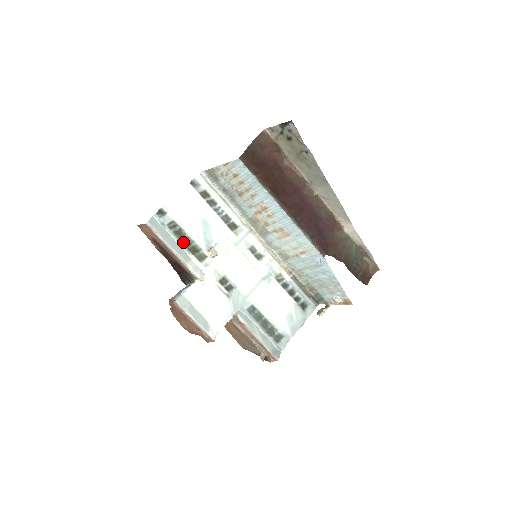
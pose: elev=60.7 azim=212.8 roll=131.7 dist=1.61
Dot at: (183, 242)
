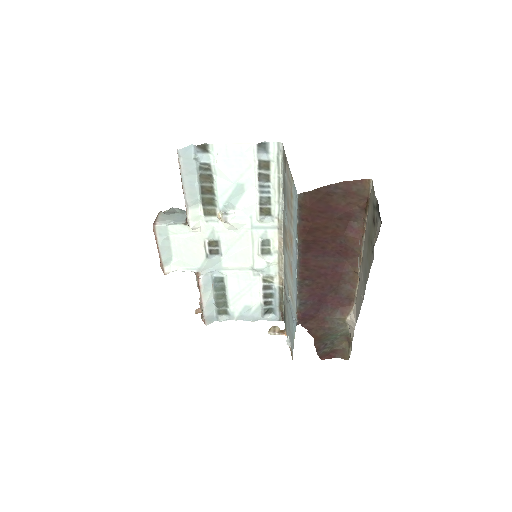
Dot at: (202, 189)
